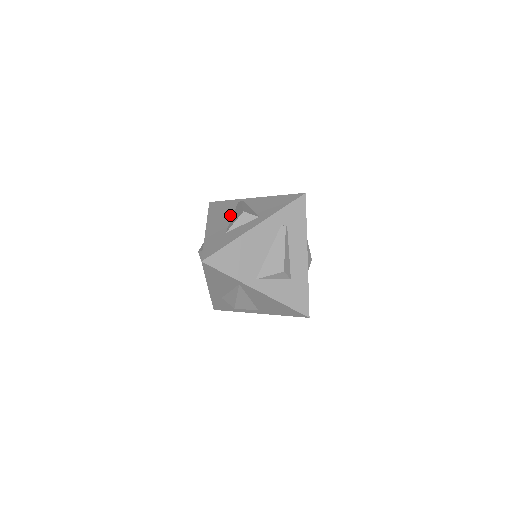
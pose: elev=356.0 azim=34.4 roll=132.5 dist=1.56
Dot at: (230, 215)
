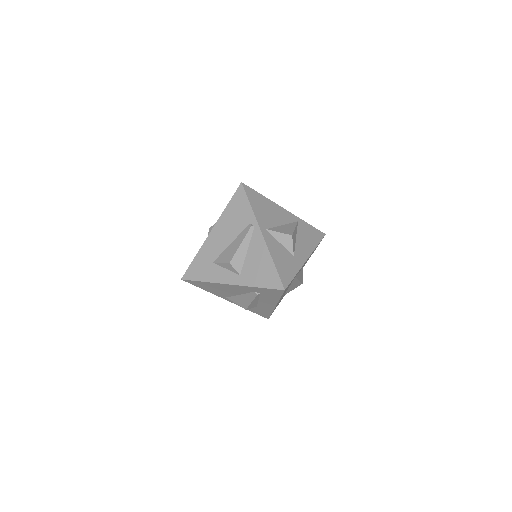
Dot at: (232, 238)
